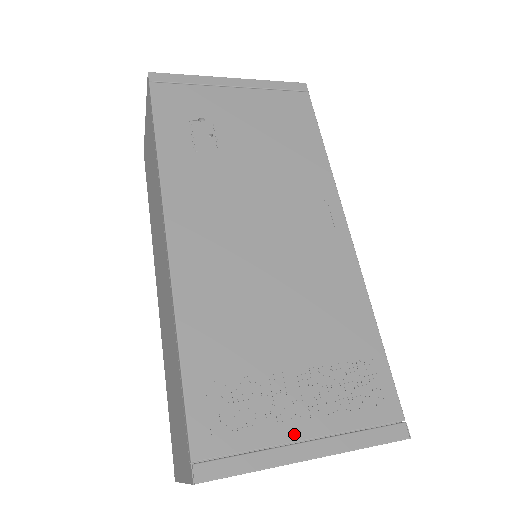
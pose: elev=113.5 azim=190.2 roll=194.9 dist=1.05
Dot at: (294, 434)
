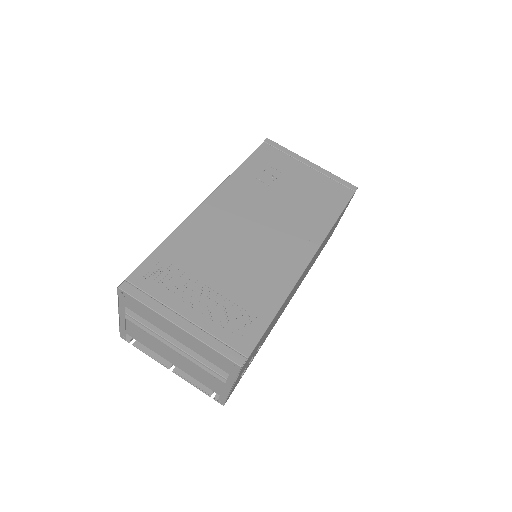
Dot at: (181, 310)
